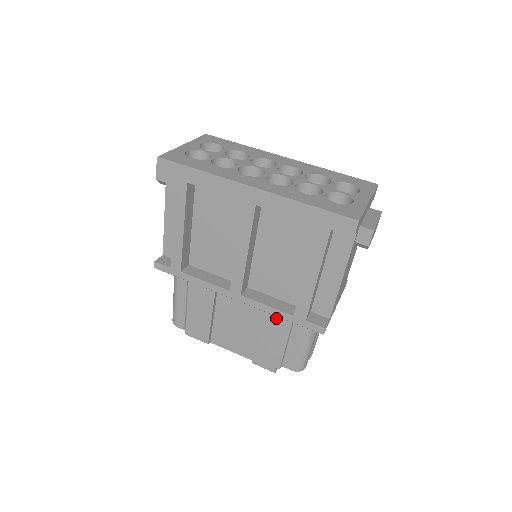
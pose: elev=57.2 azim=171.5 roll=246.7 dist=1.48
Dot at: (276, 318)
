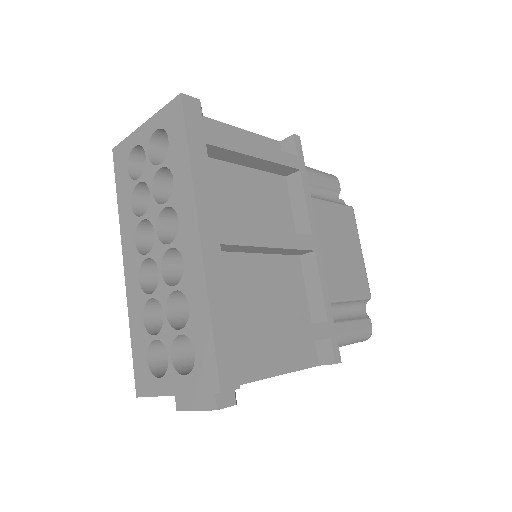
Dot at: occluded
